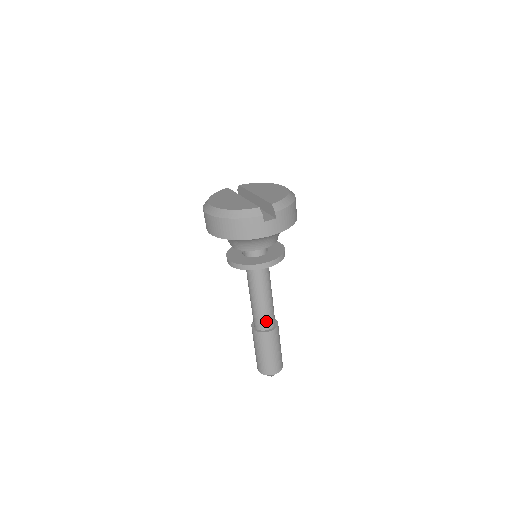
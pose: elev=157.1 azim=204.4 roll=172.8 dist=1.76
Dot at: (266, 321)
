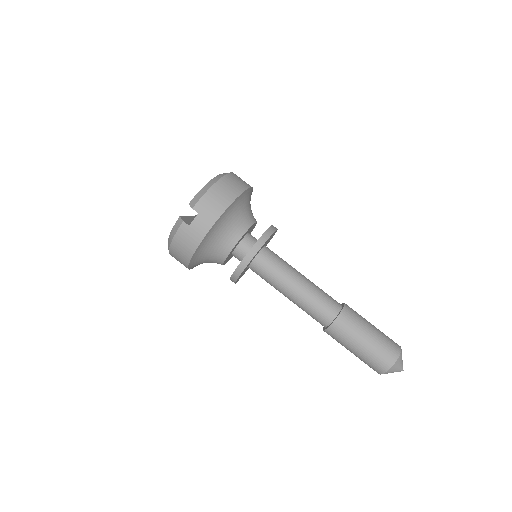
Dot at: (321, 313)
